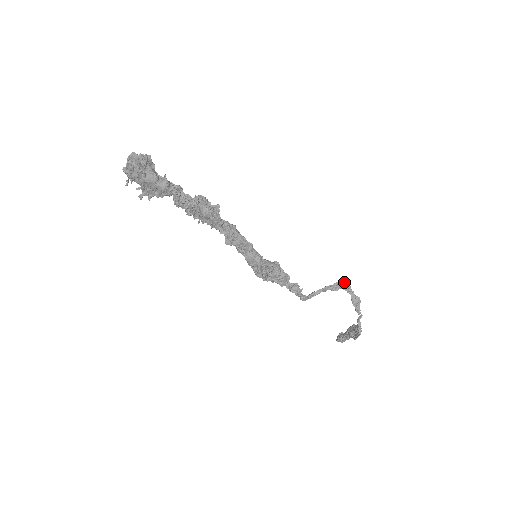
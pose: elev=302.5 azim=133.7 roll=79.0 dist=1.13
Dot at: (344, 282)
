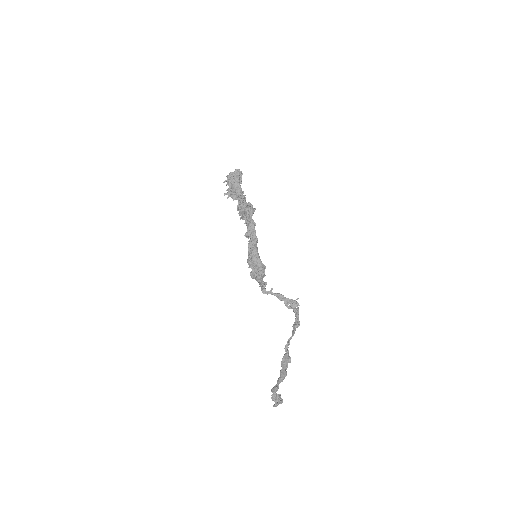
Dot at: (297, 304)
